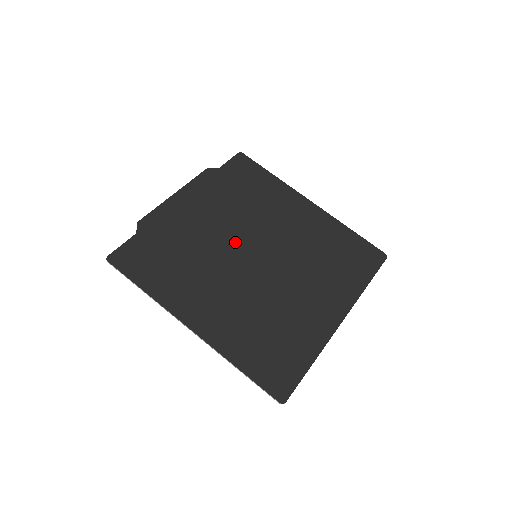
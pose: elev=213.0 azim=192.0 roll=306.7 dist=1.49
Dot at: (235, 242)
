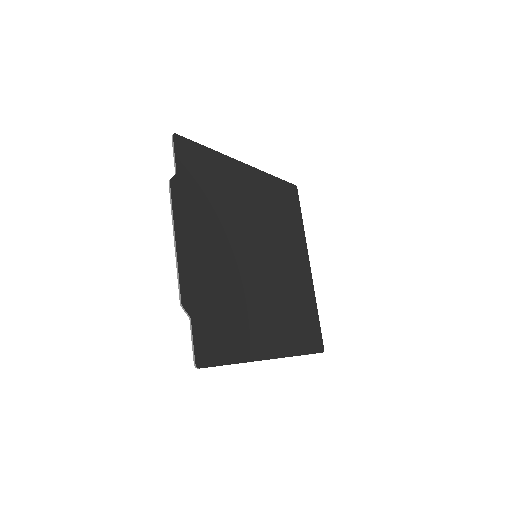
Dot at: (241, 255)
